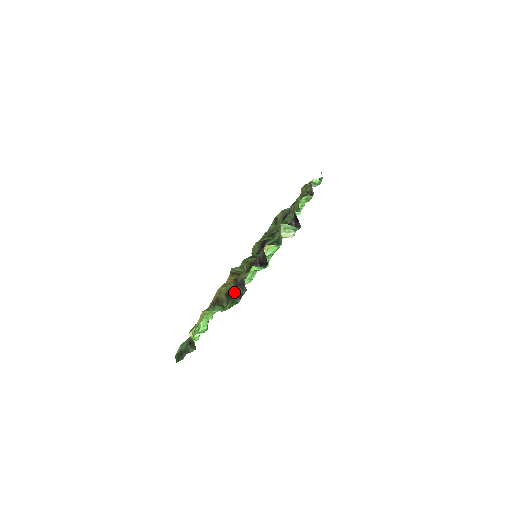
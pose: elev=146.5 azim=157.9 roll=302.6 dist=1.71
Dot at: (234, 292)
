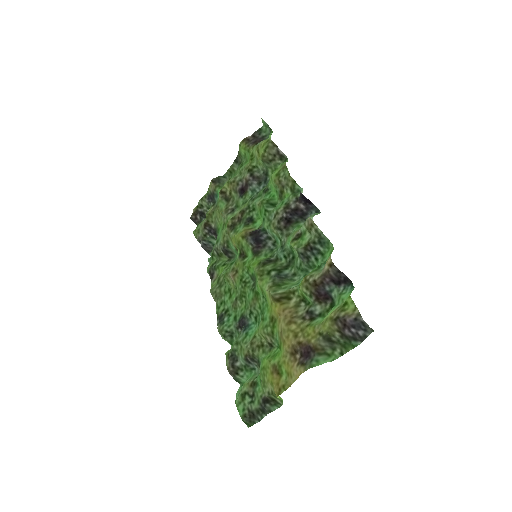
Dot at: (343, 335)
